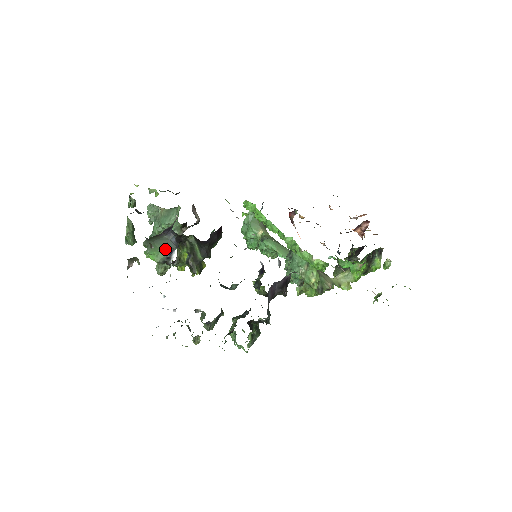
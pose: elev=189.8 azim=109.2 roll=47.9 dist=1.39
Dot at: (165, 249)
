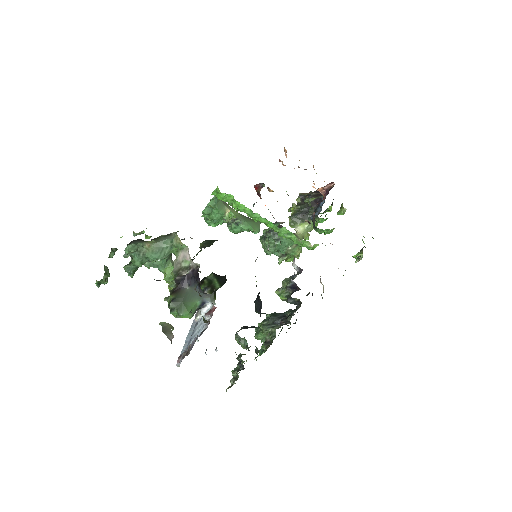
Dot at: (195, 303)
